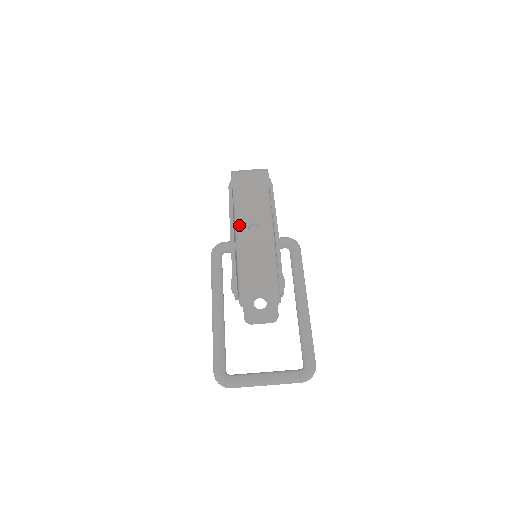
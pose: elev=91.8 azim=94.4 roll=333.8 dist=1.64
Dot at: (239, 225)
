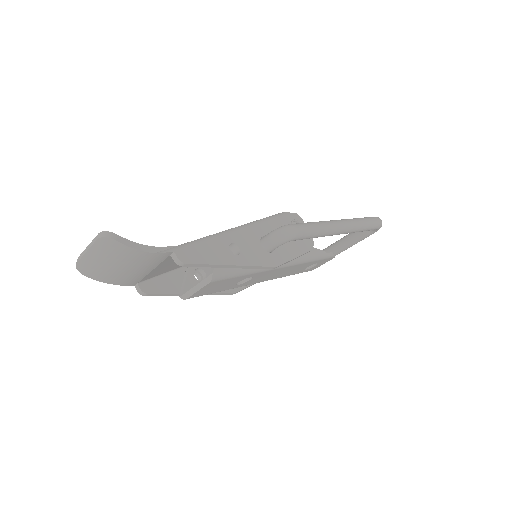
Dot at: occluded
